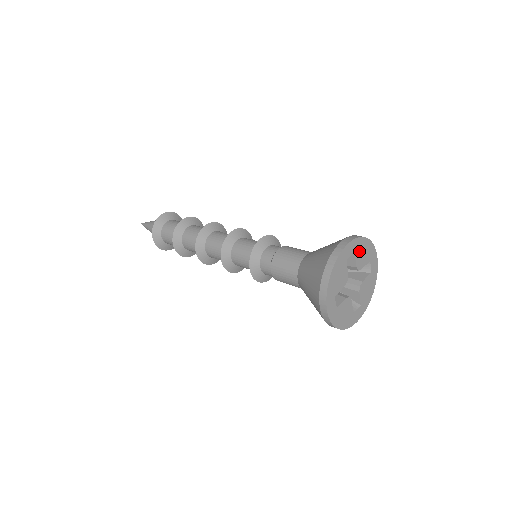
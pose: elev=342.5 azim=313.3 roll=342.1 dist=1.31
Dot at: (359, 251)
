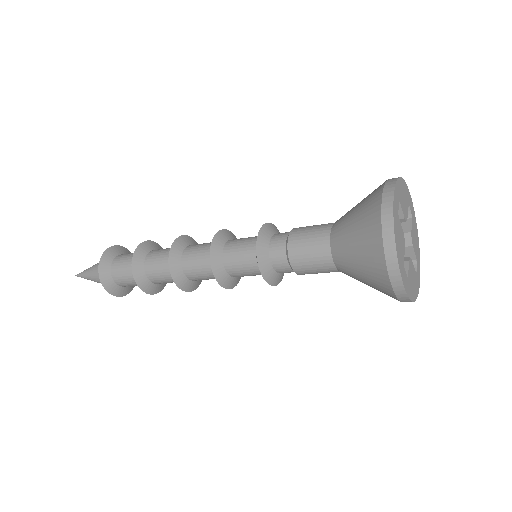
Dot at: (414, 227)
